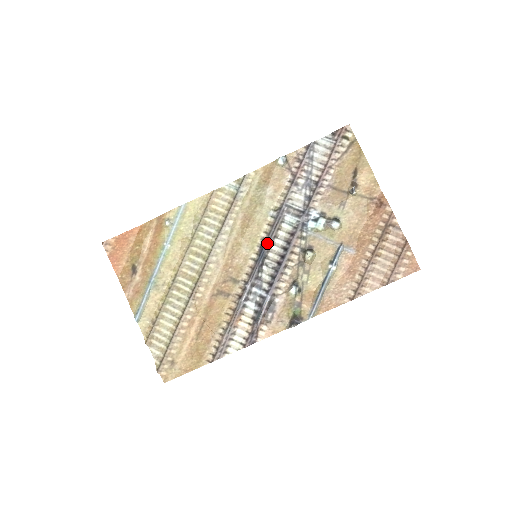
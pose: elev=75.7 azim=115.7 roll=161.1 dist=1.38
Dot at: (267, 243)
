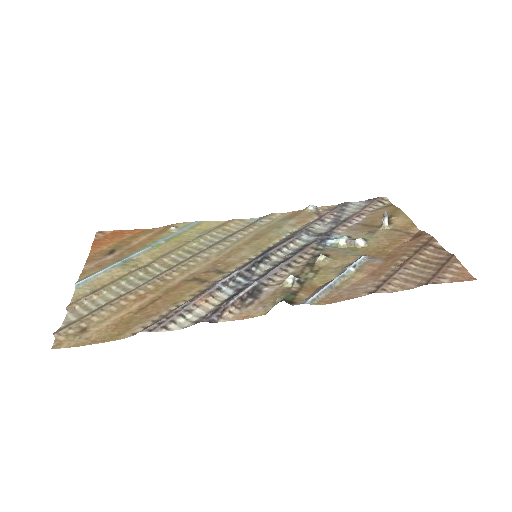
Dot at: (274, 247)
